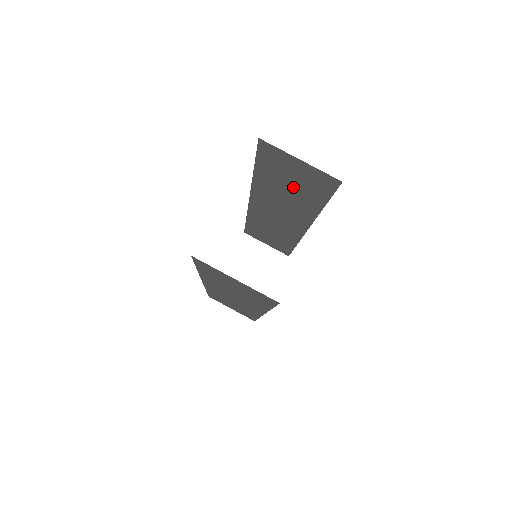
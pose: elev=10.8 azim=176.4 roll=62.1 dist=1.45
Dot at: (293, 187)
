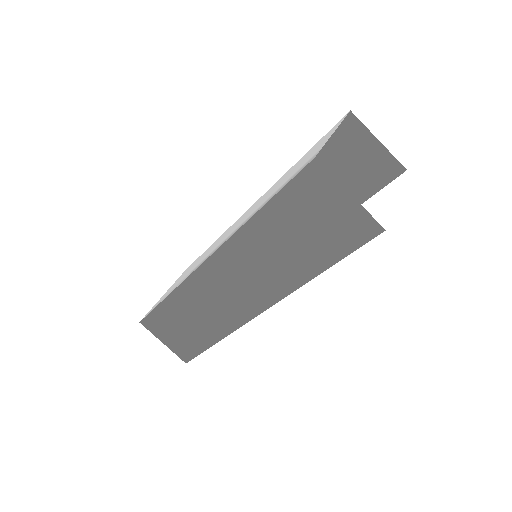
Dot at: occluded
